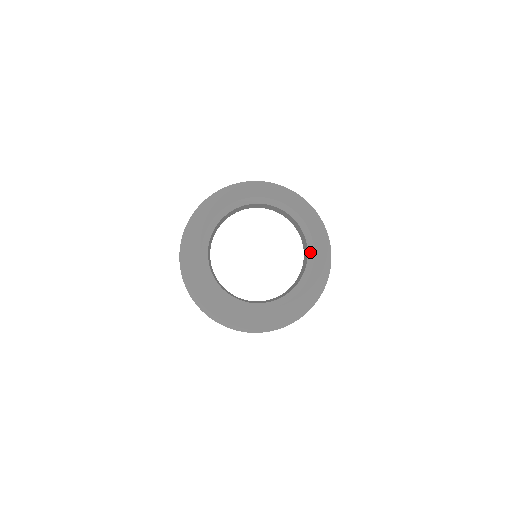
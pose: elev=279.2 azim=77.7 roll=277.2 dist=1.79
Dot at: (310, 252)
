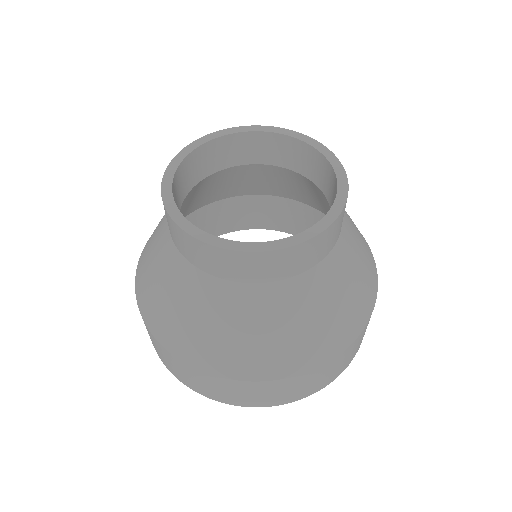
Dot at: (341, 183)
